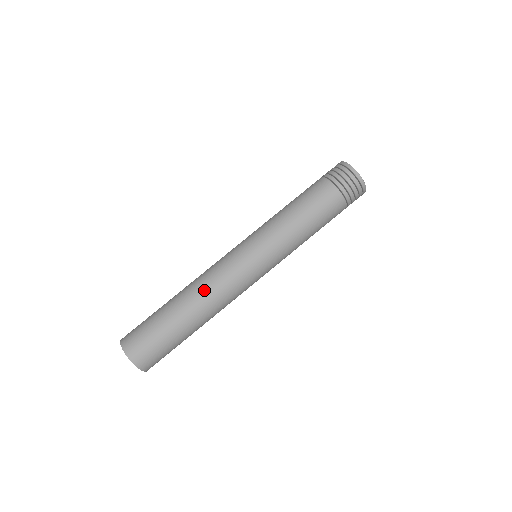
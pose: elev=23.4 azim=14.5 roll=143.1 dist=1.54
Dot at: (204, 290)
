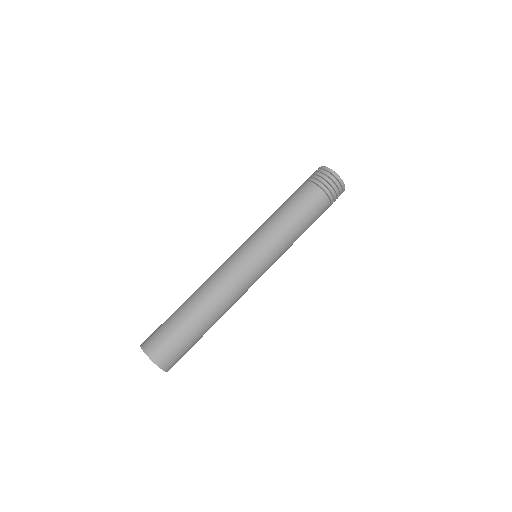
Dot at: (222, 298)
